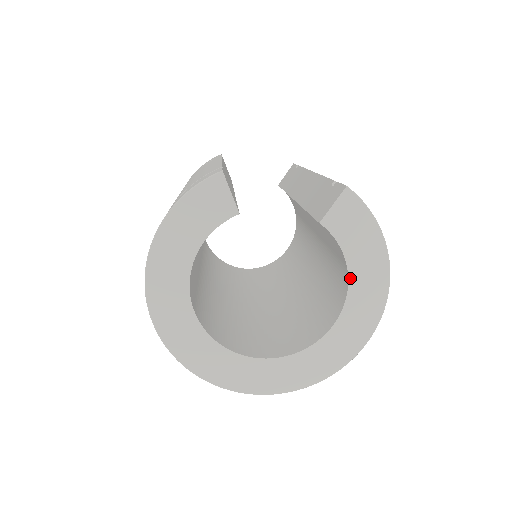
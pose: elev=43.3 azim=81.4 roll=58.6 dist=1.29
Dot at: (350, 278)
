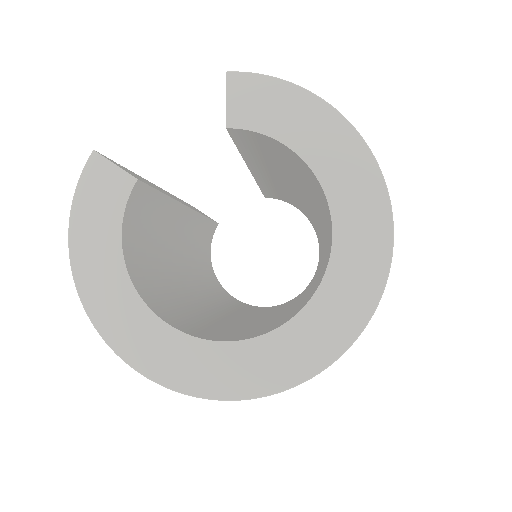
Dot at: (307, 161)
